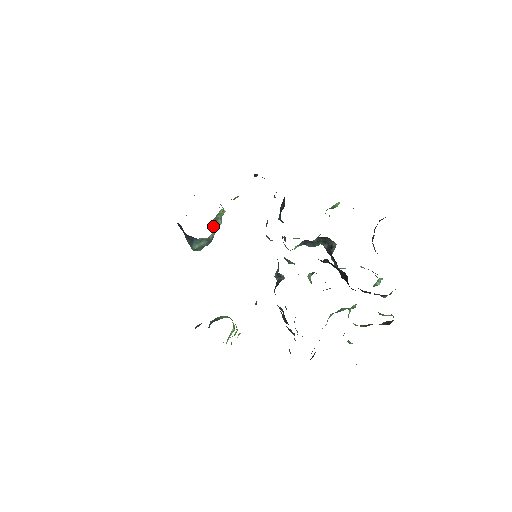
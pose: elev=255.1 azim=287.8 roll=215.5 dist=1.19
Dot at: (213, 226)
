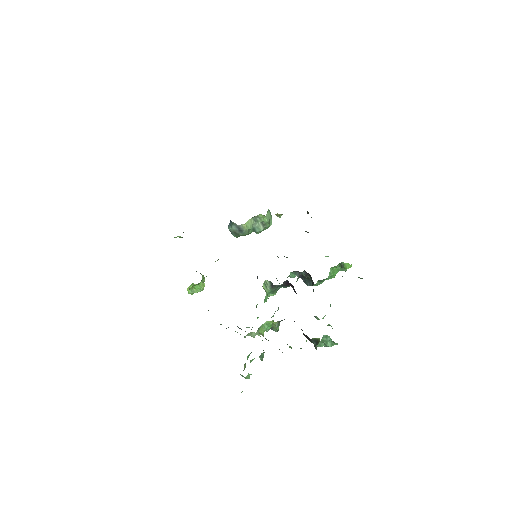
Dot at: (249, 222)
